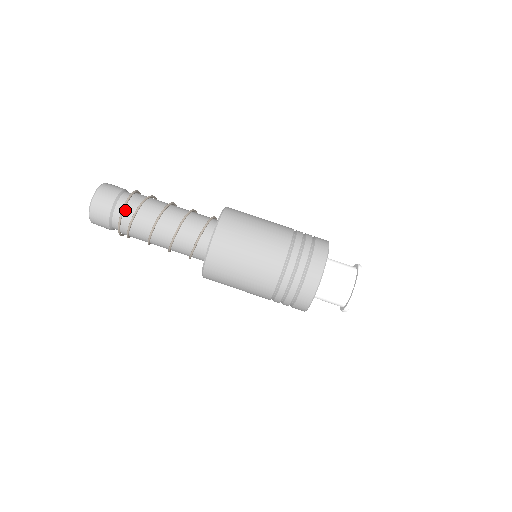
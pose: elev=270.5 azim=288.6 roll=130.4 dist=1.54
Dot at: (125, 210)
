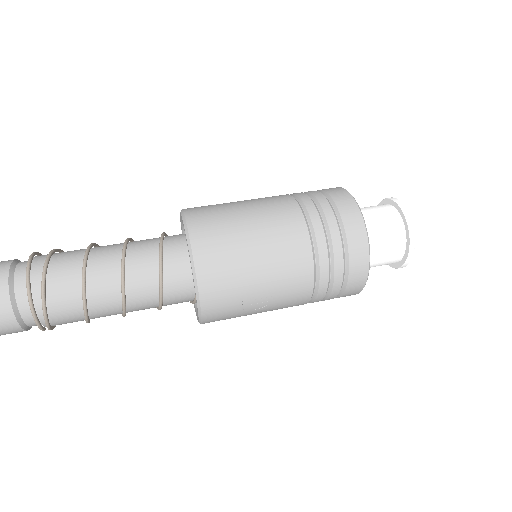
Dot at: occluded
